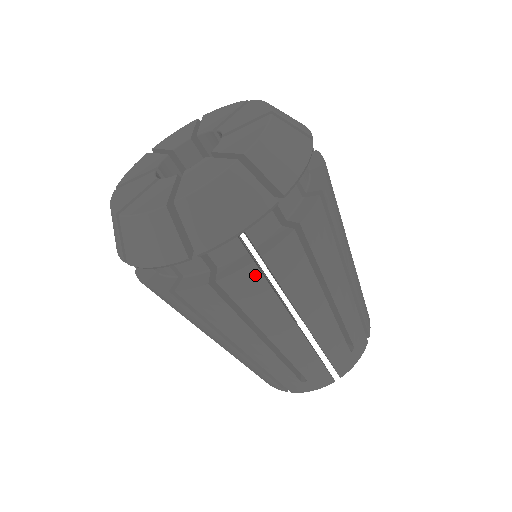
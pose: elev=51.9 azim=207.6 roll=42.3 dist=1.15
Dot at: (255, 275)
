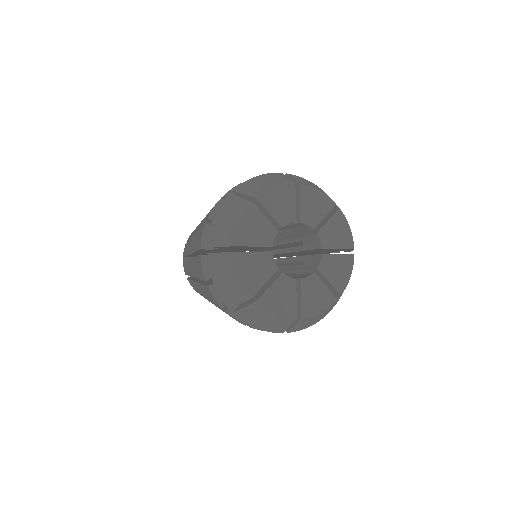
Dot at: occluded
